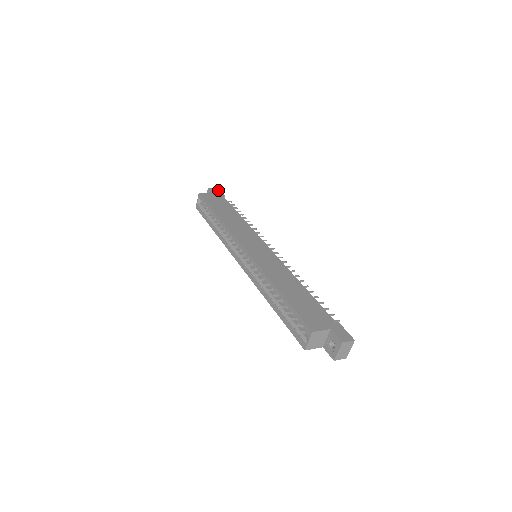
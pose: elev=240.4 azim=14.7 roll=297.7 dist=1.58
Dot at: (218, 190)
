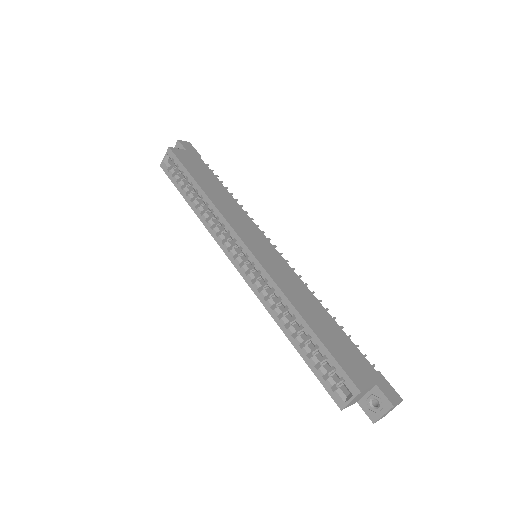
Dot at: (191, 145)
